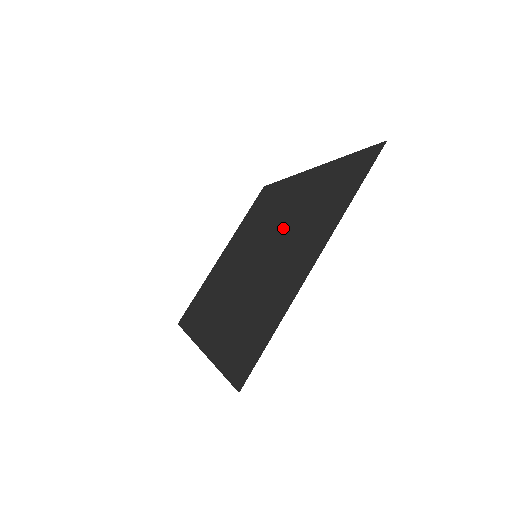
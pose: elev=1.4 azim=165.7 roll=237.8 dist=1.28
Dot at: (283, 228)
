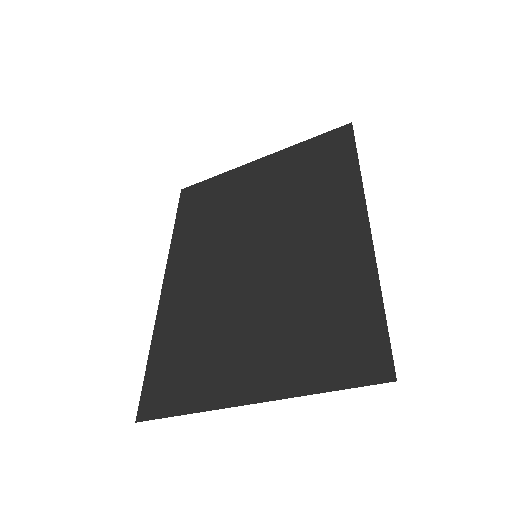
Dot at: (287, 275)
